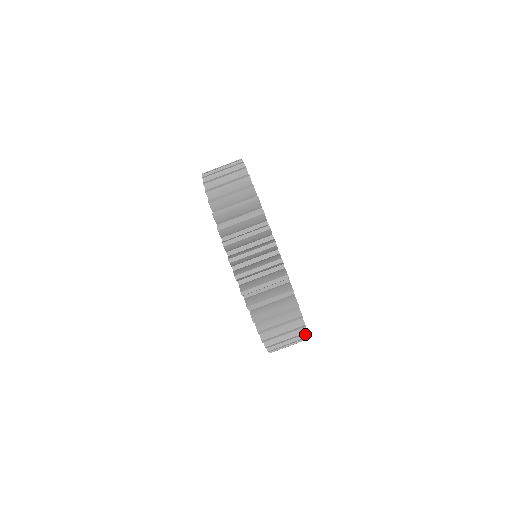
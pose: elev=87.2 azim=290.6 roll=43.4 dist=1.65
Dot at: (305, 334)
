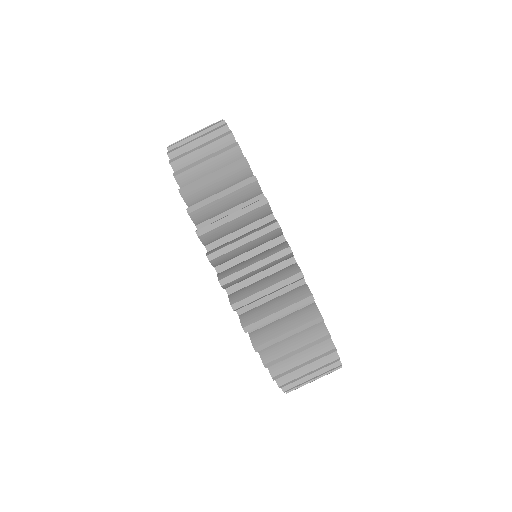
Dot at: (329, 344)
